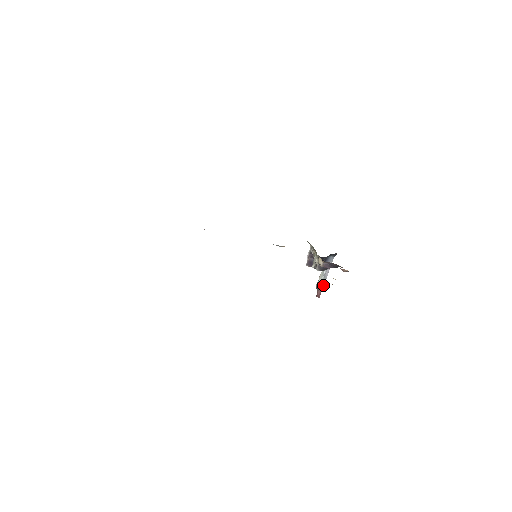
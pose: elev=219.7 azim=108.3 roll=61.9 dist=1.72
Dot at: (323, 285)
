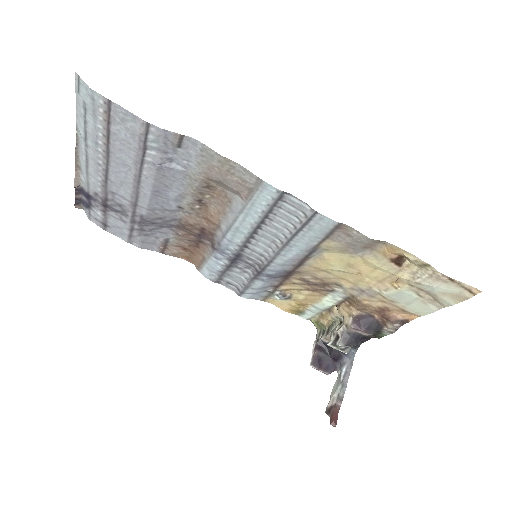
Dot at: (341, 402)
